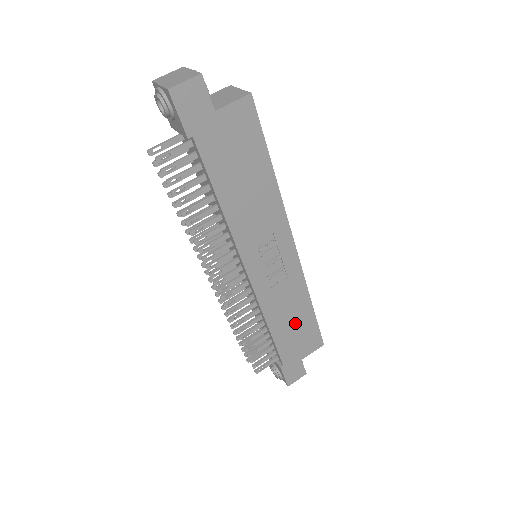
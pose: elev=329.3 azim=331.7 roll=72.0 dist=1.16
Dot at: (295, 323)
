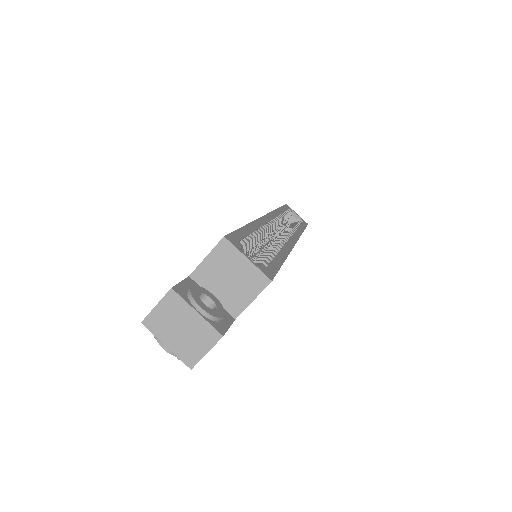
Dot at: occluded
